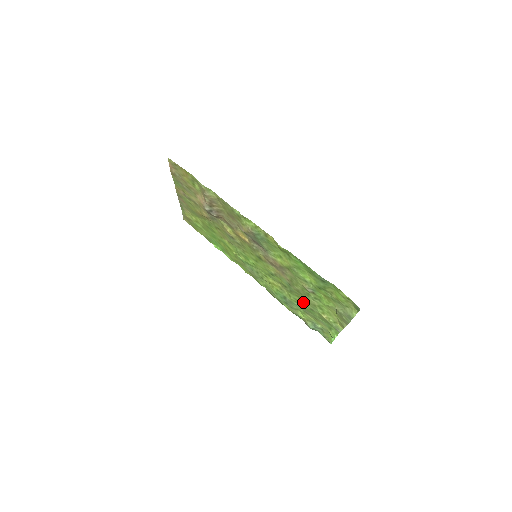
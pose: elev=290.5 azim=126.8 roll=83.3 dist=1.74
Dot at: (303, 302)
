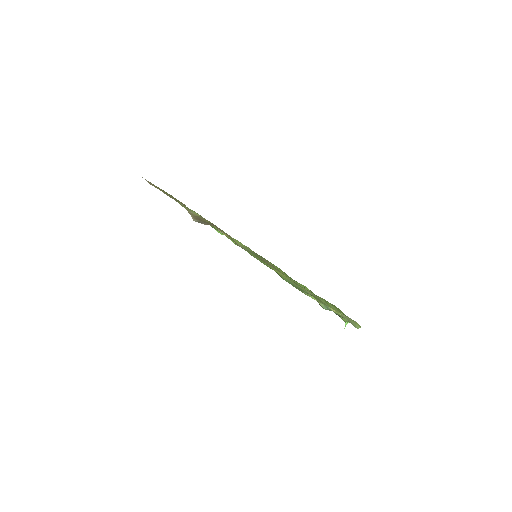
Dot at: occluded
